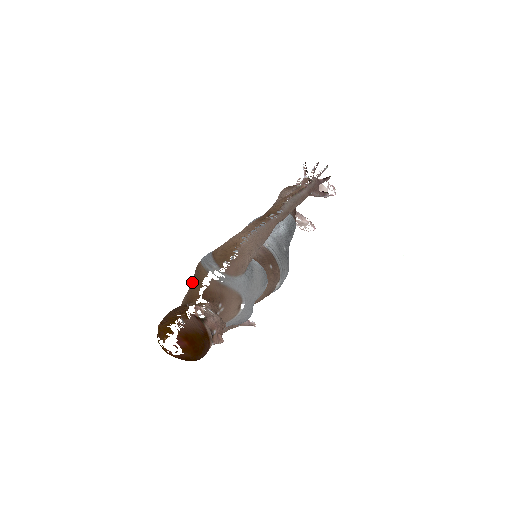
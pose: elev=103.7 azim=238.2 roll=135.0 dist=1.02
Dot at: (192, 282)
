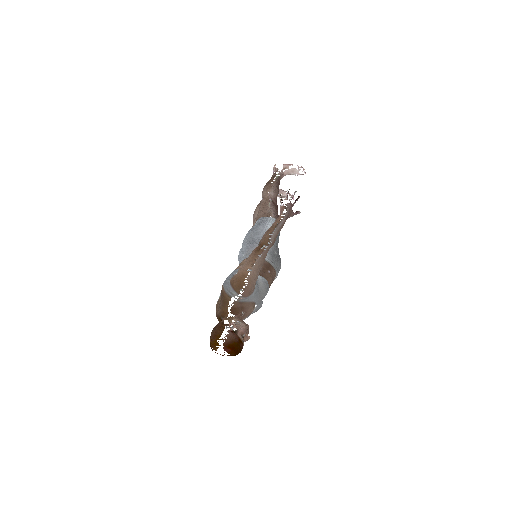
Dot at: (221, 303)
